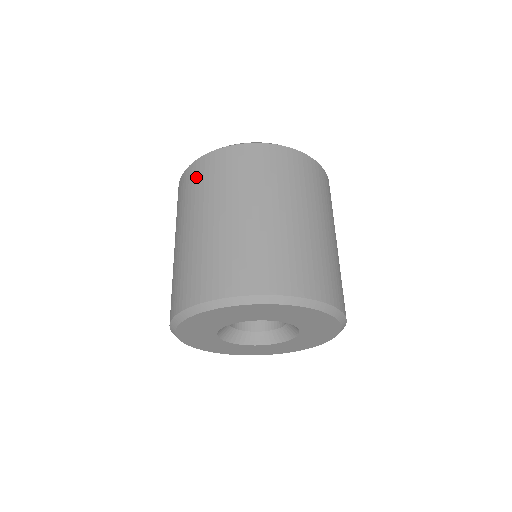
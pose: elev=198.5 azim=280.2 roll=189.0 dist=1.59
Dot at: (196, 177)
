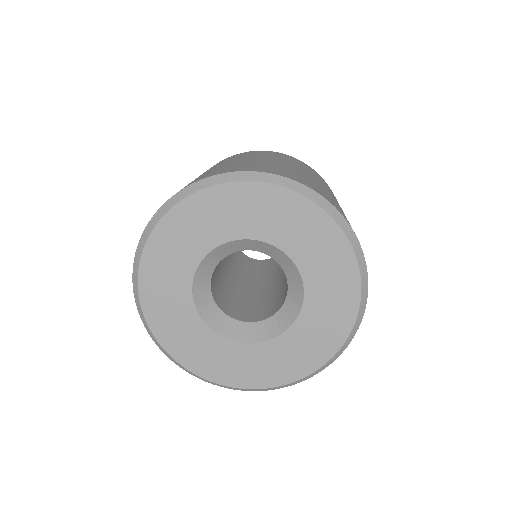
Dot at: (284, 156)
